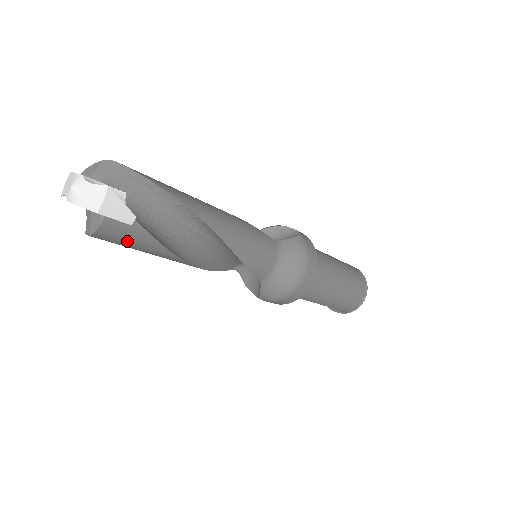
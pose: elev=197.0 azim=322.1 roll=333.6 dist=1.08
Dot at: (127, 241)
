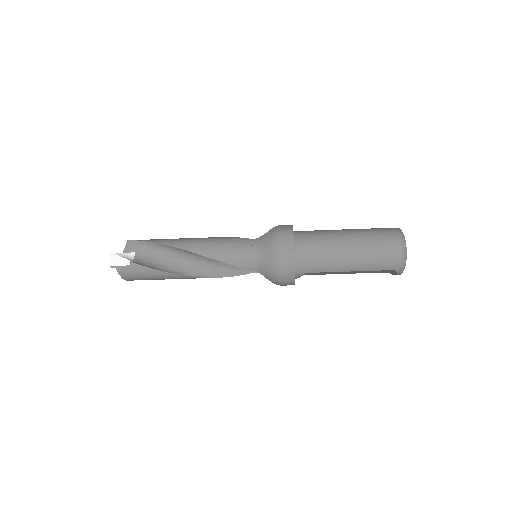
Dot at: (139, 275)
